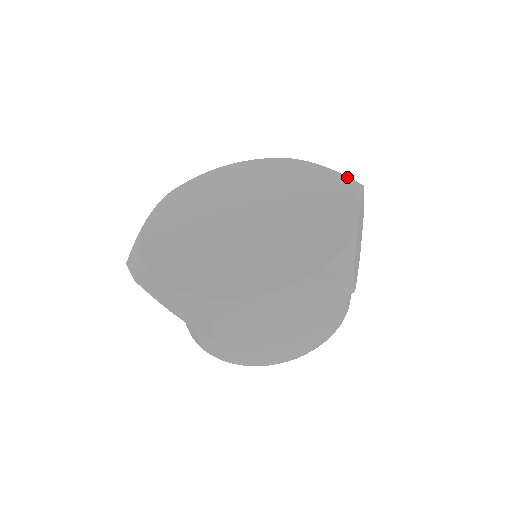
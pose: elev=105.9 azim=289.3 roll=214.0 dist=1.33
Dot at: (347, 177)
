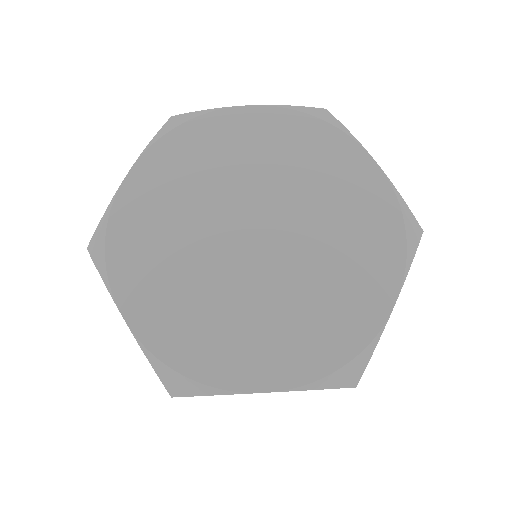
Dot at: (408, 210)
